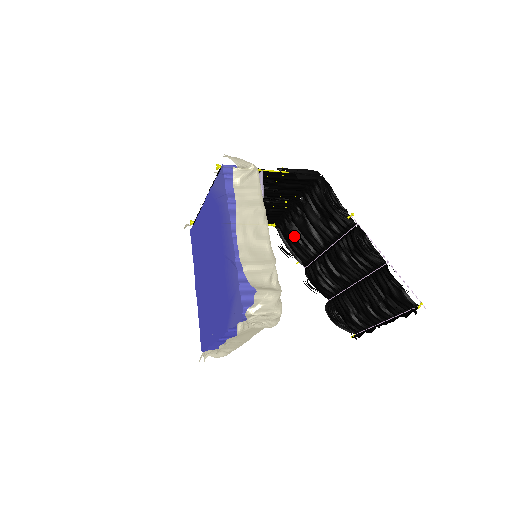
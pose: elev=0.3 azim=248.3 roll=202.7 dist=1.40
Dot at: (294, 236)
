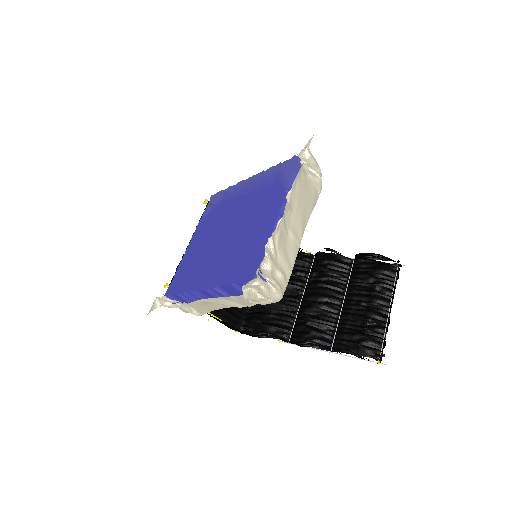
Dot at: (265, 314)
